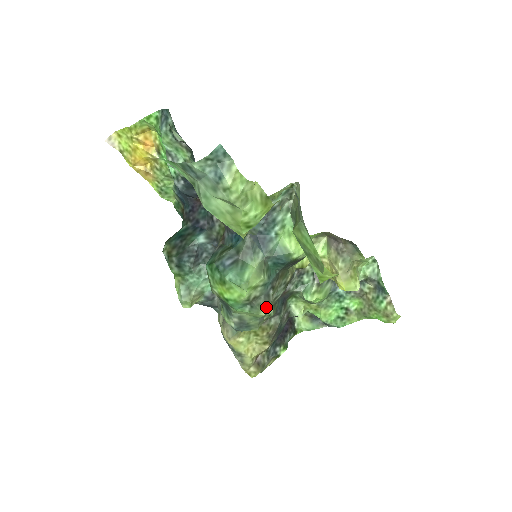
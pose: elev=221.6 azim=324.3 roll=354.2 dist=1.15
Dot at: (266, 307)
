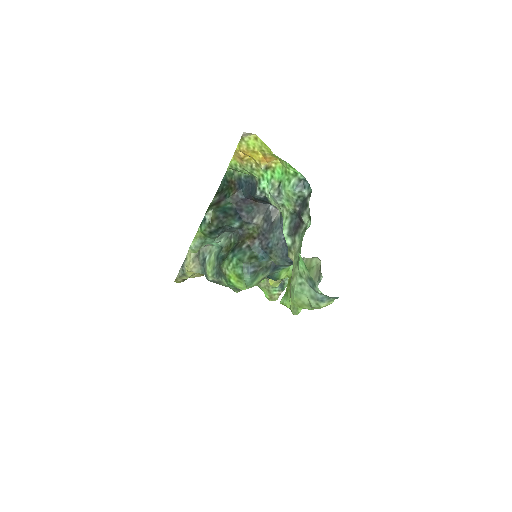
Dot at: (241, 290)
